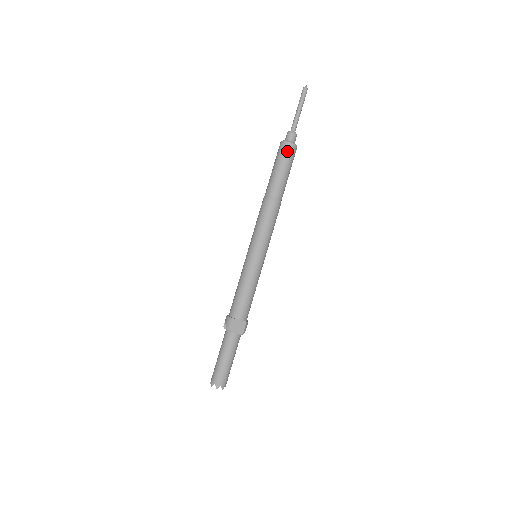
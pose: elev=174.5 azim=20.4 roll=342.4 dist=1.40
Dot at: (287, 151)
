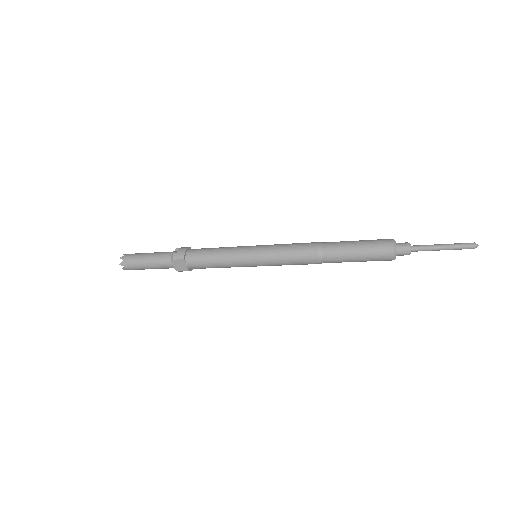
Dot at: (382, 253)
